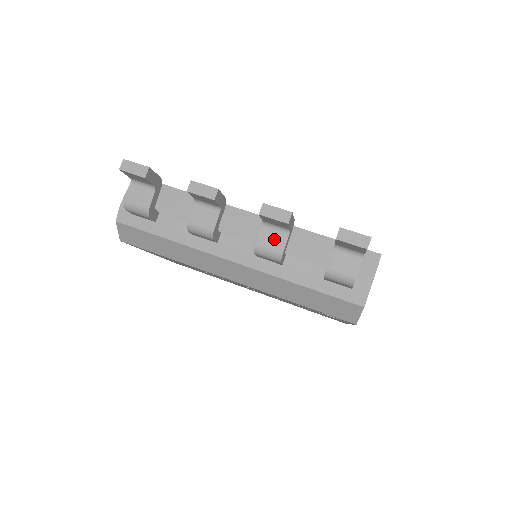
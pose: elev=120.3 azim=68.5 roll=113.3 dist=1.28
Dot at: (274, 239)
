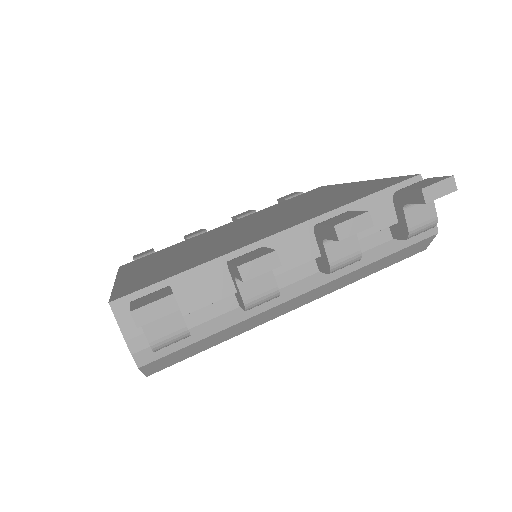
Dot at: (344, 246)
